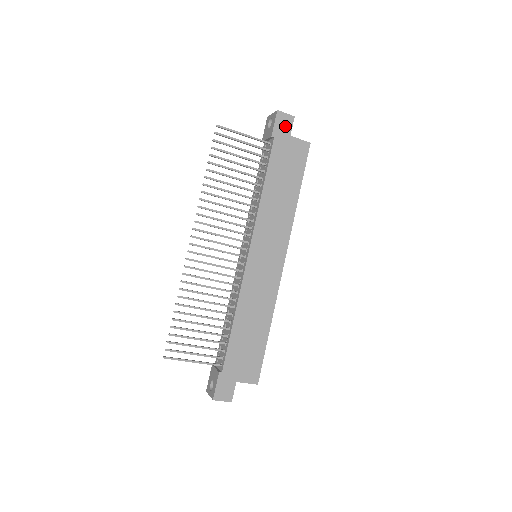
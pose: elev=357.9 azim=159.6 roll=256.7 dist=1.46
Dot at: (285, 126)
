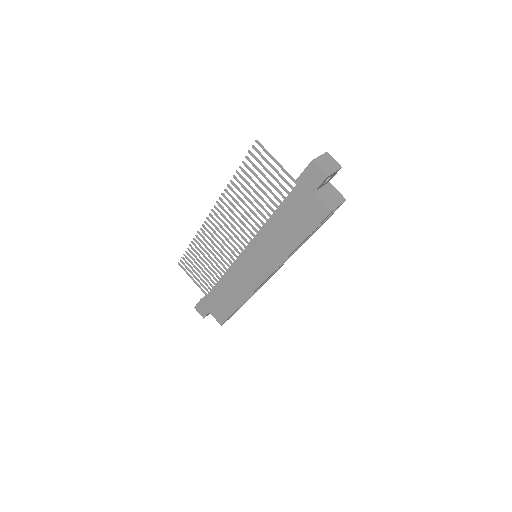
Dot at: (313, 180)
